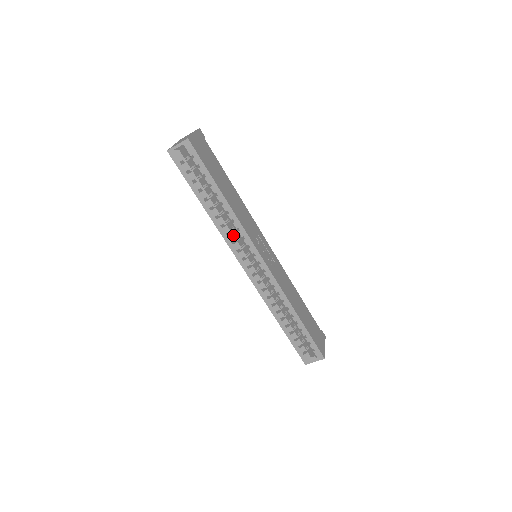
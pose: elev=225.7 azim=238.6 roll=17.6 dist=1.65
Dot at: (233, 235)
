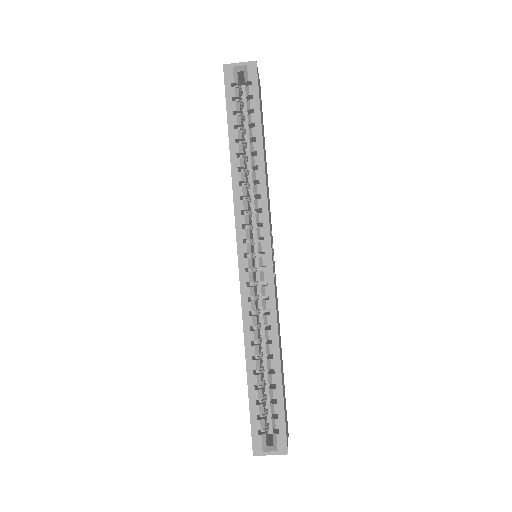
Dot at: (247, 203)
